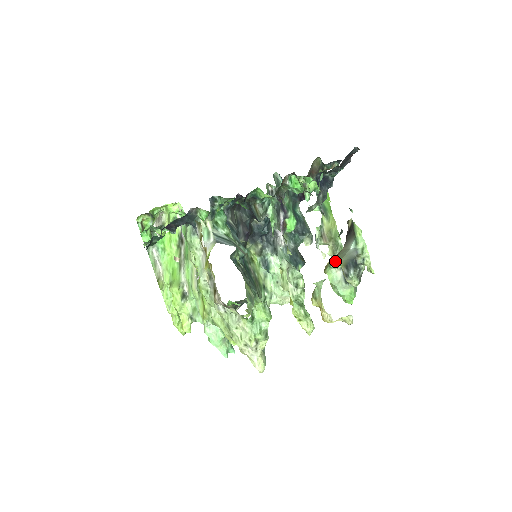
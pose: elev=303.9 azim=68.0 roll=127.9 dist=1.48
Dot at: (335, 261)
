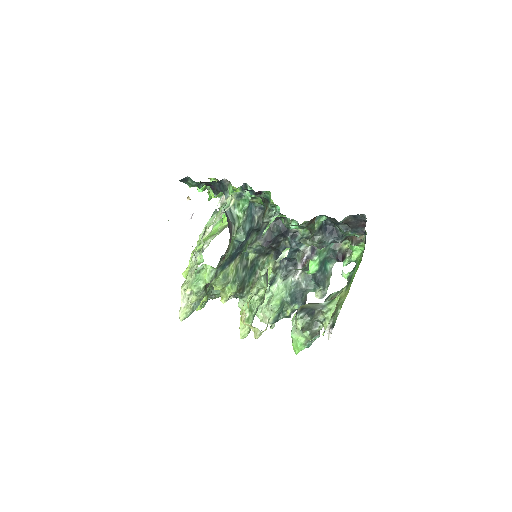
Dot at: occluded
